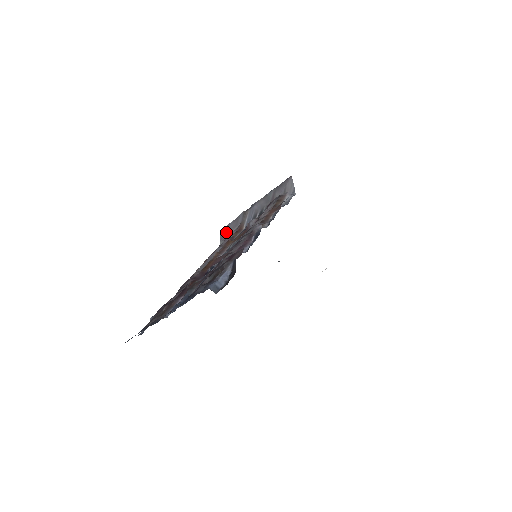
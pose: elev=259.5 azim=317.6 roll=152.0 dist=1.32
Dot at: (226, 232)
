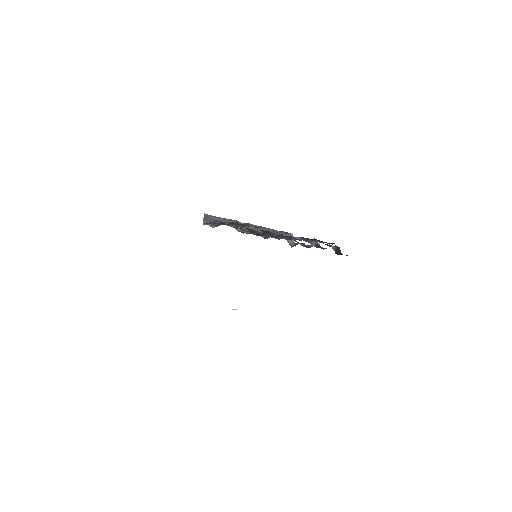
Dot at: (213, 219)
